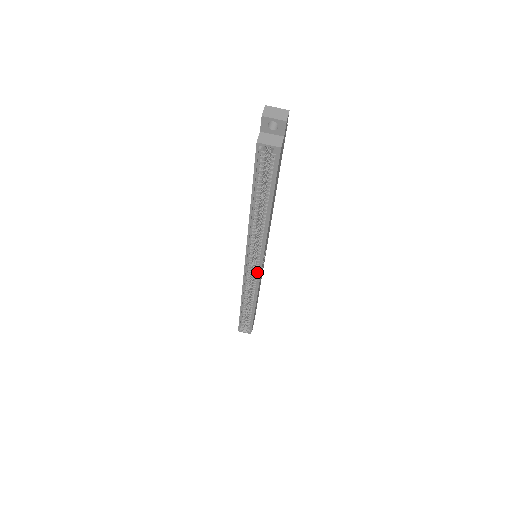
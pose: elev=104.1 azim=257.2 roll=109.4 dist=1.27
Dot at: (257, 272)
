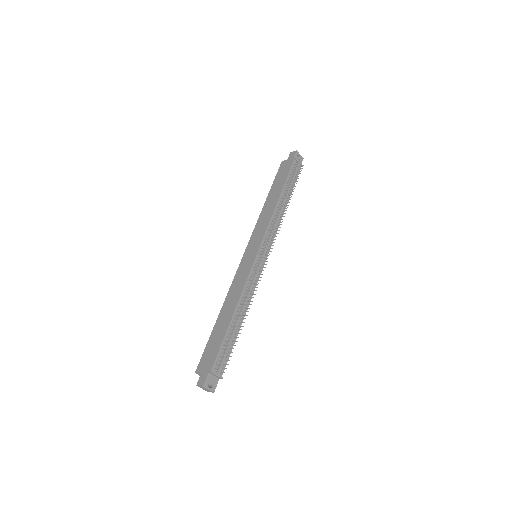
Dot at: occluded
